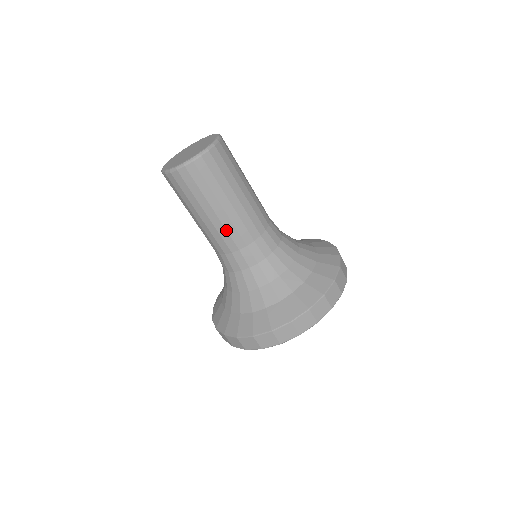
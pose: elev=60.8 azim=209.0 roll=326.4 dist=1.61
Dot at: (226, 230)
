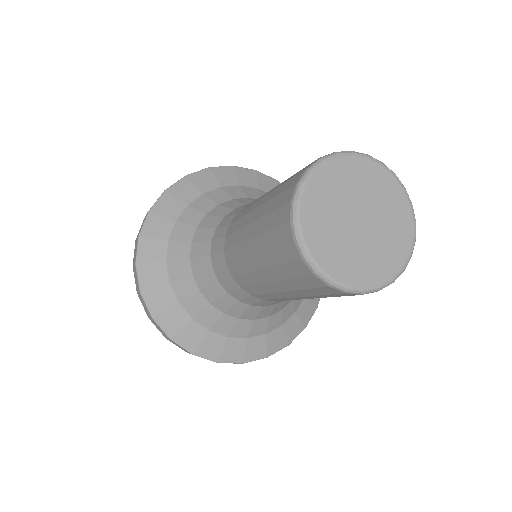
Dot at: occluded
